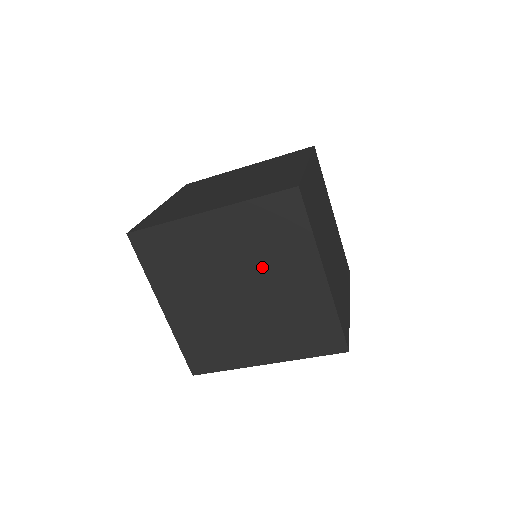
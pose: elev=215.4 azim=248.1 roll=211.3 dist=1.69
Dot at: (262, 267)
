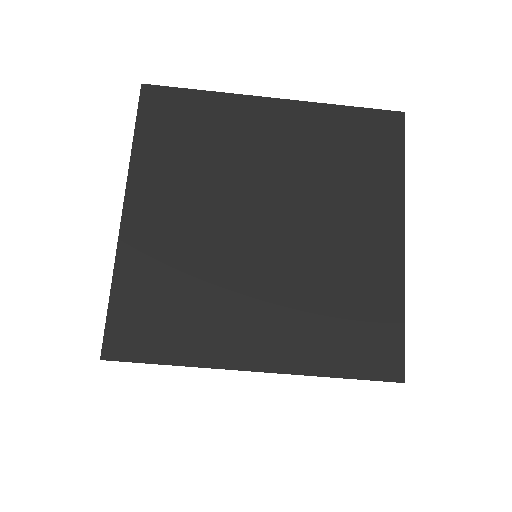
Dot at: (319, 197)
